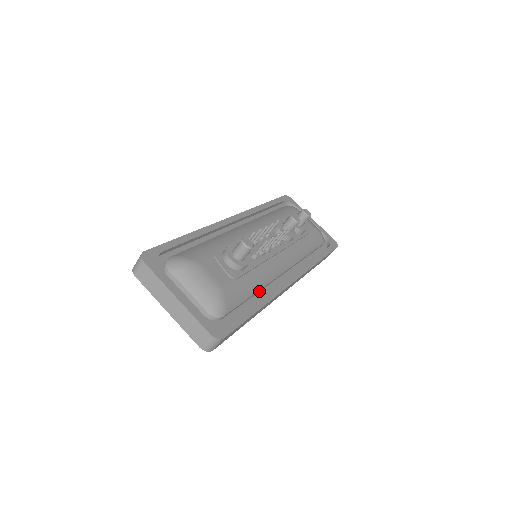
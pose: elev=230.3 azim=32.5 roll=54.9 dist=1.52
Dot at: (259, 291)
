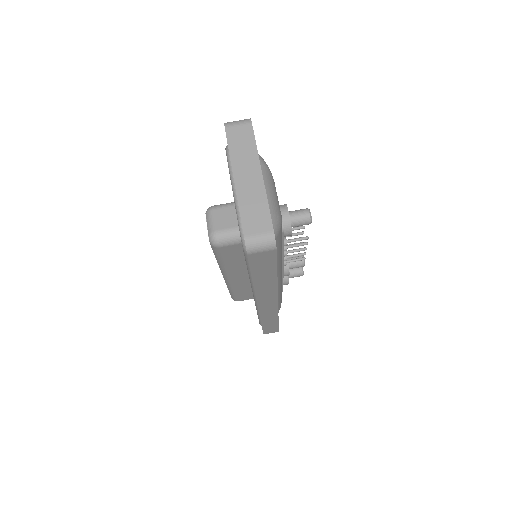
Dot at: occluded
